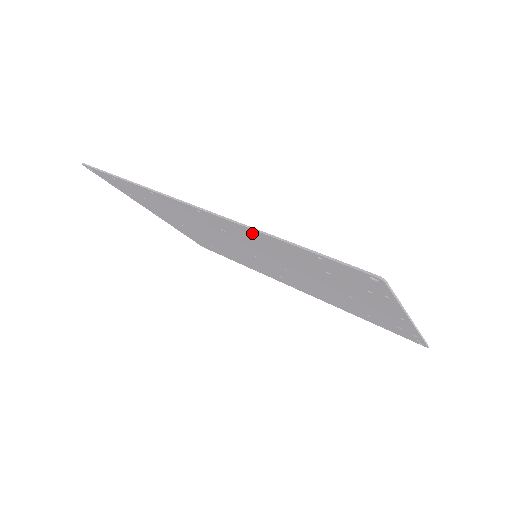
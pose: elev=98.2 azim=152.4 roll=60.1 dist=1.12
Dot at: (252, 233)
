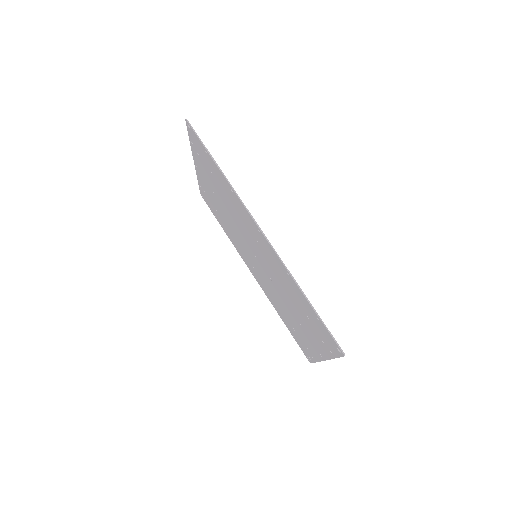
Dot at: (286, 272)
